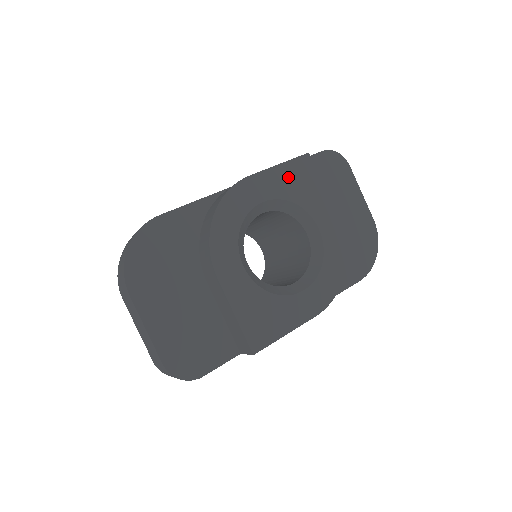
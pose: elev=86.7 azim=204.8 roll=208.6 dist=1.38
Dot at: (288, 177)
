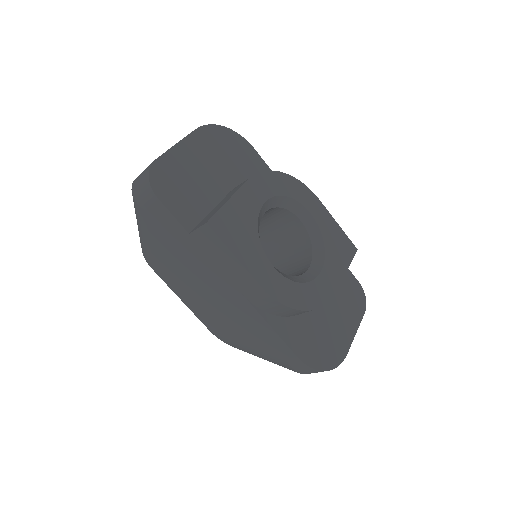
Dot at: (335, 234)
